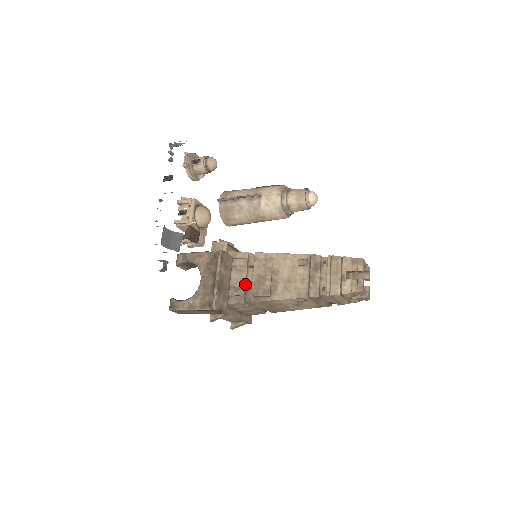
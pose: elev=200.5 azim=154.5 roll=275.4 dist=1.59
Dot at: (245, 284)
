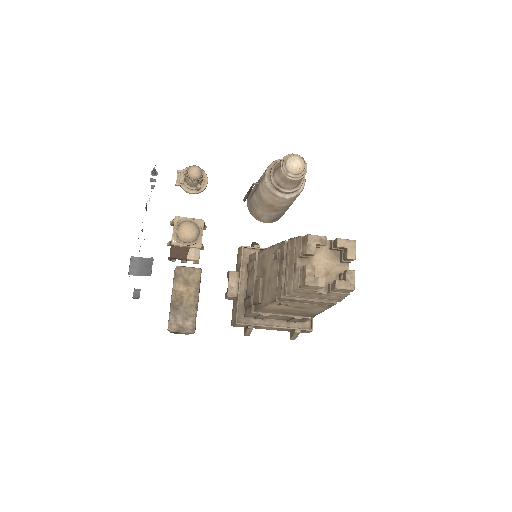
Dot at: (253, 291)
